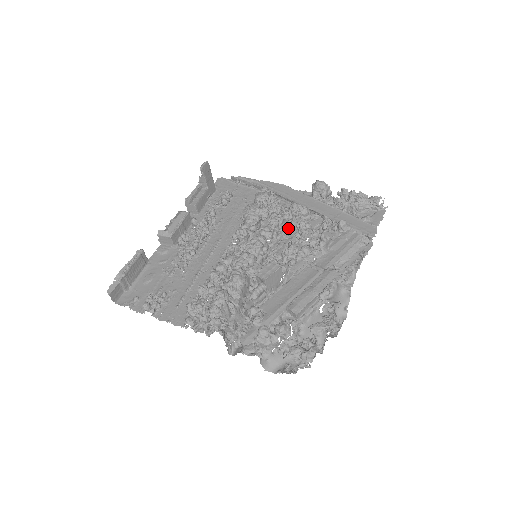
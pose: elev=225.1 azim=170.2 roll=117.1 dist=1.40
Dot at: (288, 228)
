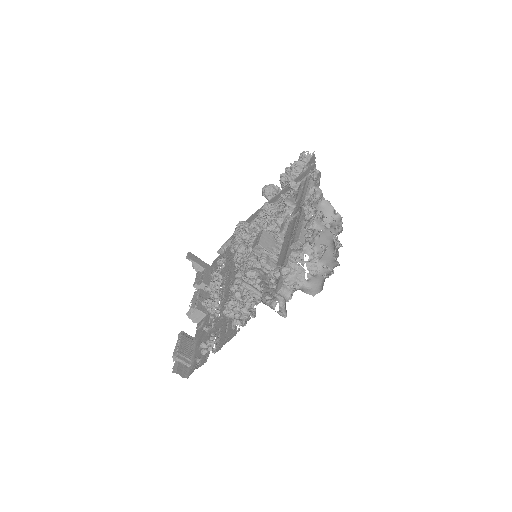
Dot at: occluded
